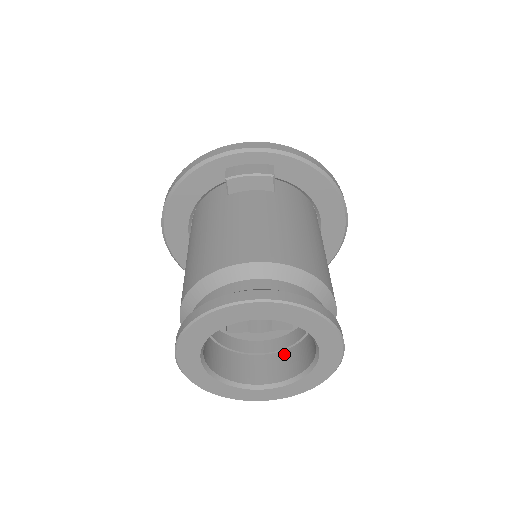
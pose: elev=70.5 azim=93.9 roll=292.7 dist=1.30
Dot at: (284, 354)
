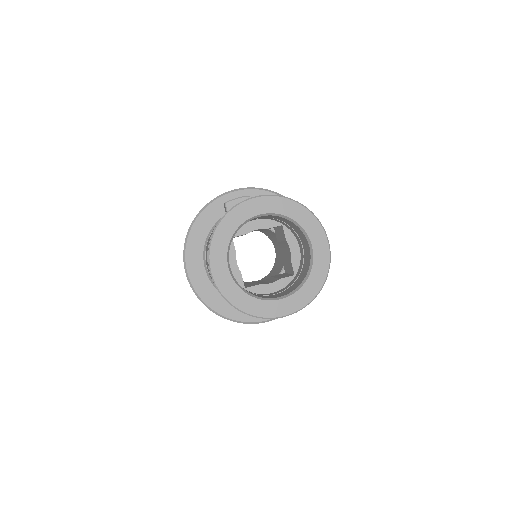
Dot at: (292, 285)
